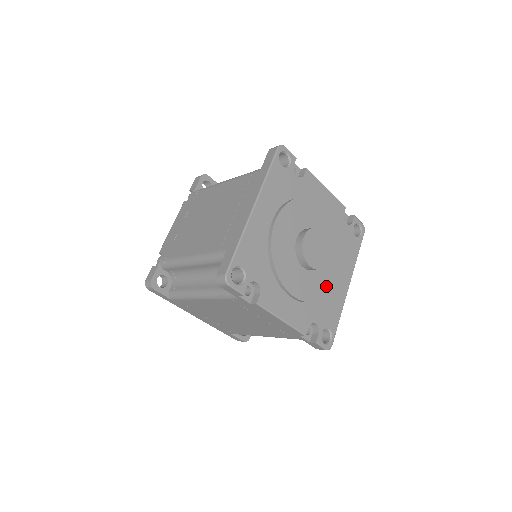
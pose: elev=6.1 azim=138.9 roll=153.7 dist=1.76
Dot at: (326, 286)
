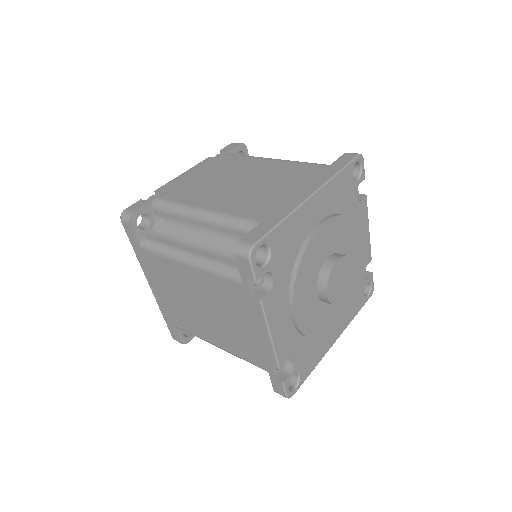
Dot at: (323, 327)
